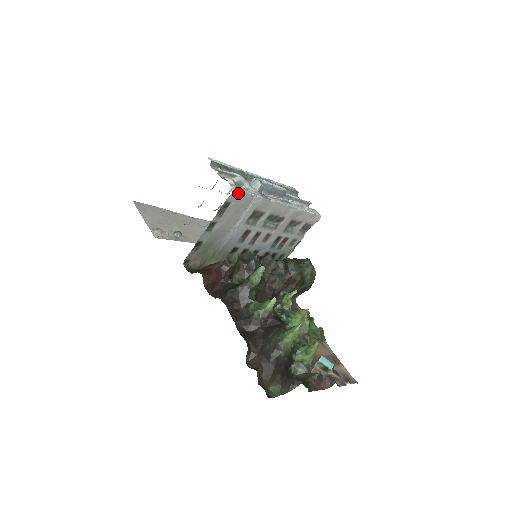
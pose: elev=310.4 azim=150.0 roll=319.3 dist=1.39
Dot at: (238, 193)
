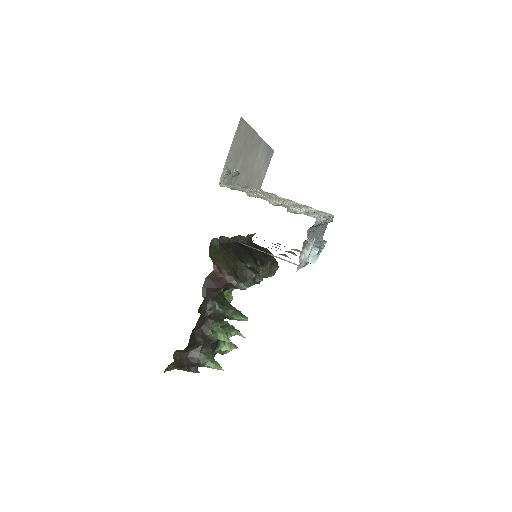
Dot at: occluded
